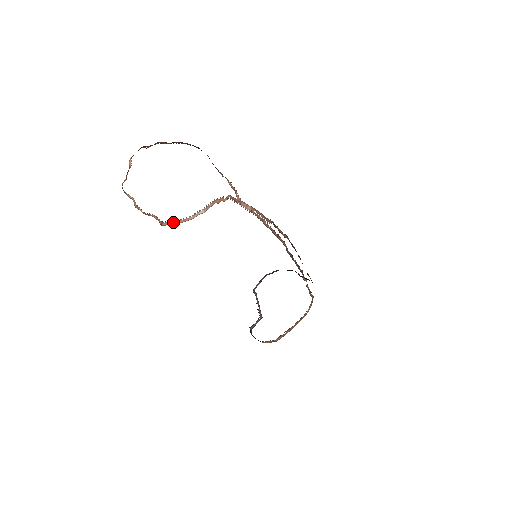
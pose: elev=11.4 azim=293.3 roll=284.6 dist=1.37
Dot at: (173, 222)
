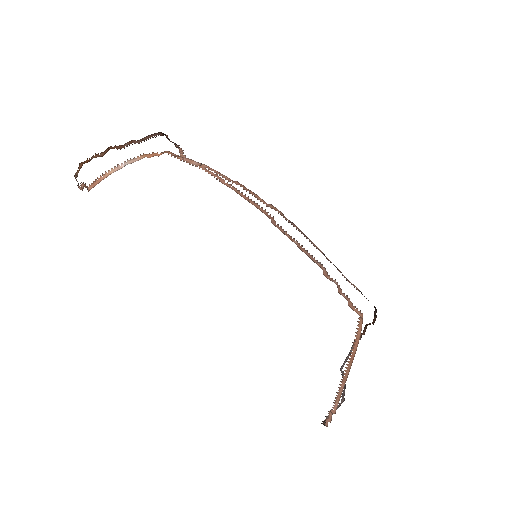
Dot at: (95, 182)
